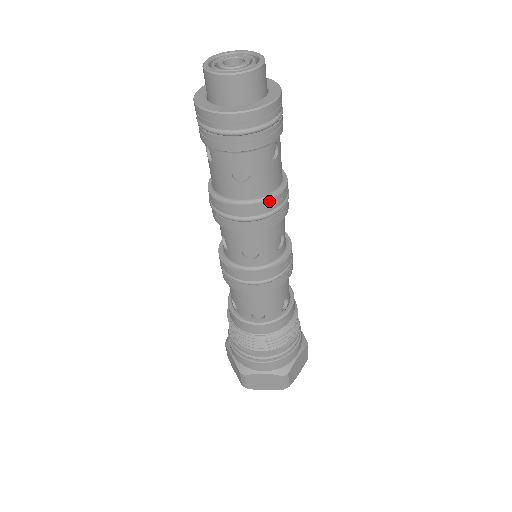
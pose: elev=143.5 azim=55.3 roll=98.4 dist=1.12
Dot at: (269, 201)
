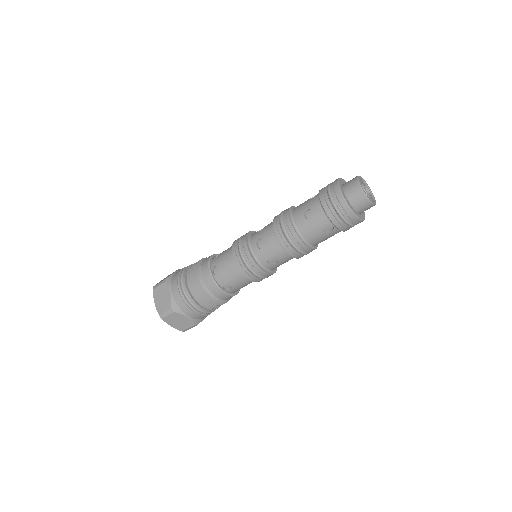
Dot at: (299, 237)
